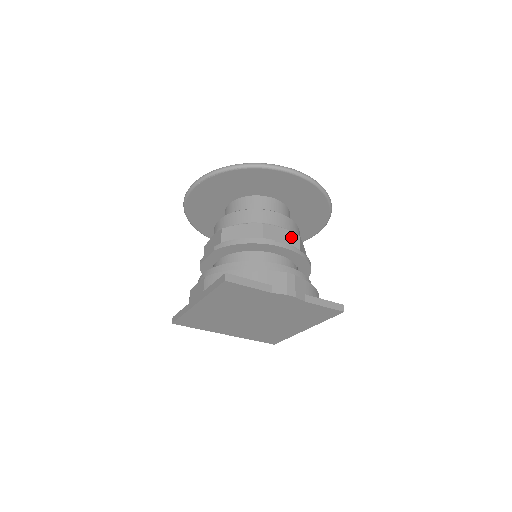
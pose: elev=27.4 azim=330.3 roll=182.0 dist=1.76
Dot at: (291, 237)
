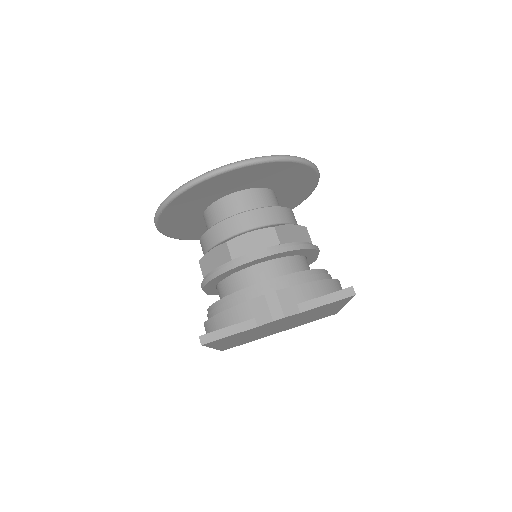
Dot at: (264, 236)
